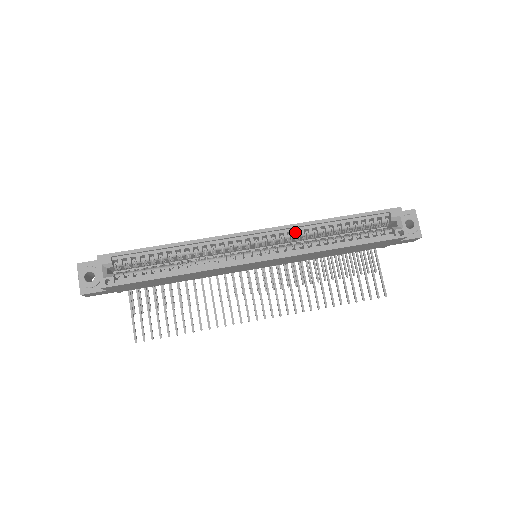
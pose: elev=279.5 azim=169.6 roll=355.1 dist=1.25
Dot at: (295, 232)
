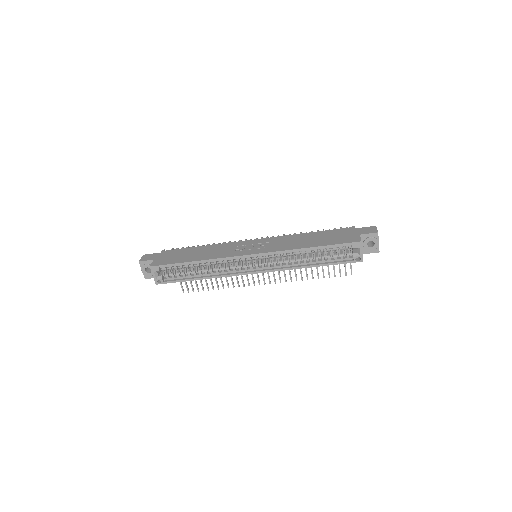
Dot at: (280, 255)
